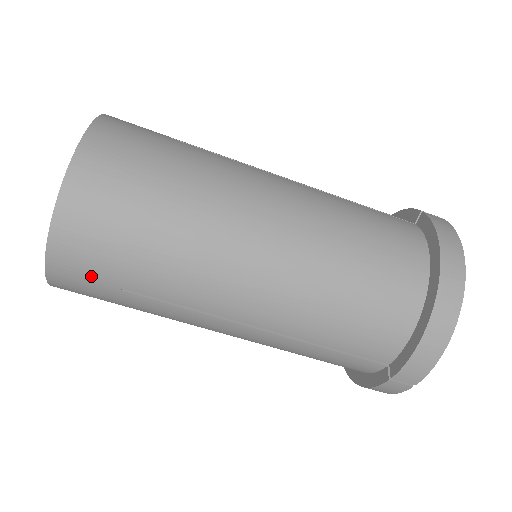
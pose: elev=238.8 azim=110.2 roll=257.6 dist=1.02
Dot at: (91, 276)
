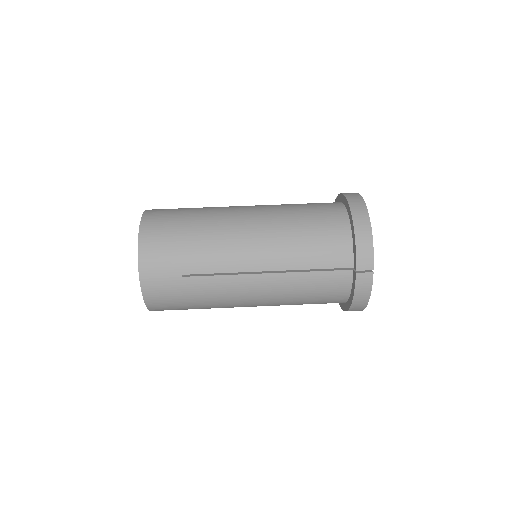
Dot at: (164, 272)
